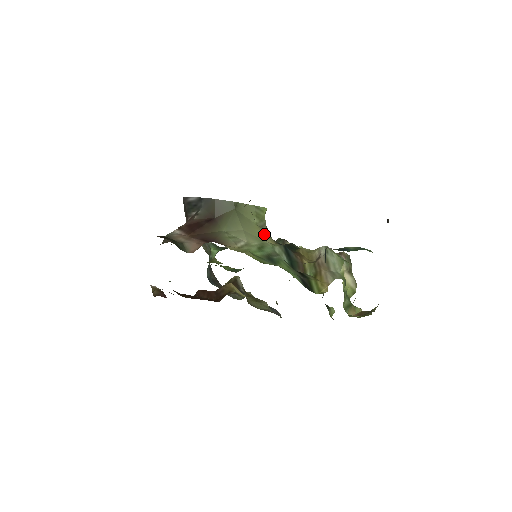
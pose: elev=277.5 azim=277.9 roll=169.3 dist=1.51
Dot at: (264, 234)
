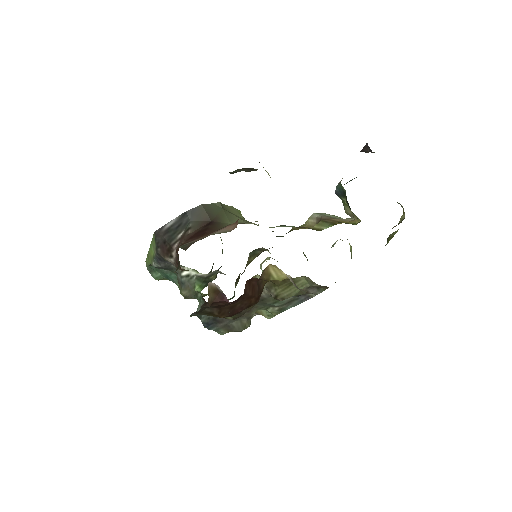
Dot at: occluded
